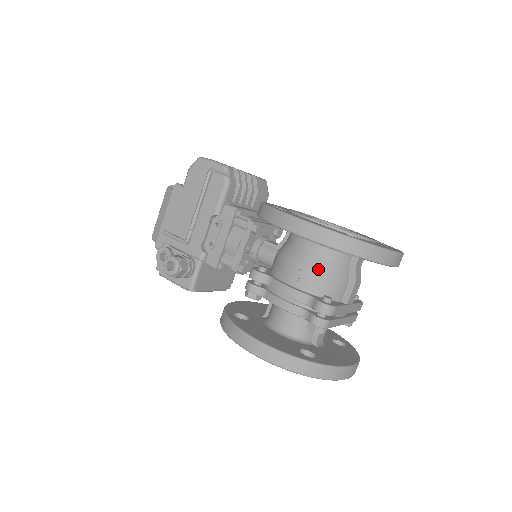
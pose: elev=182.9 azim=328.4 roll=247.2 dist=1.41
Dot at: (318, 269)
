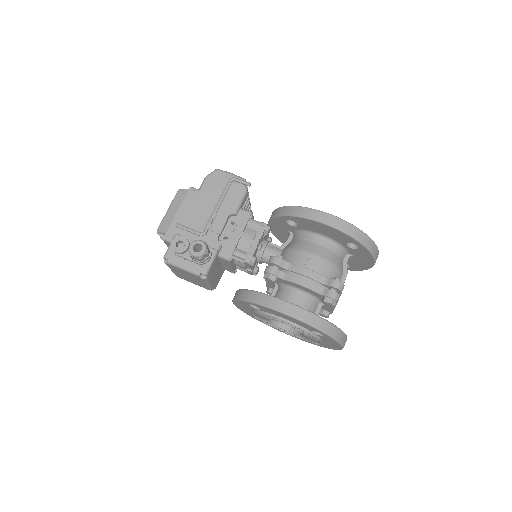
Dot at: (329, 258)
